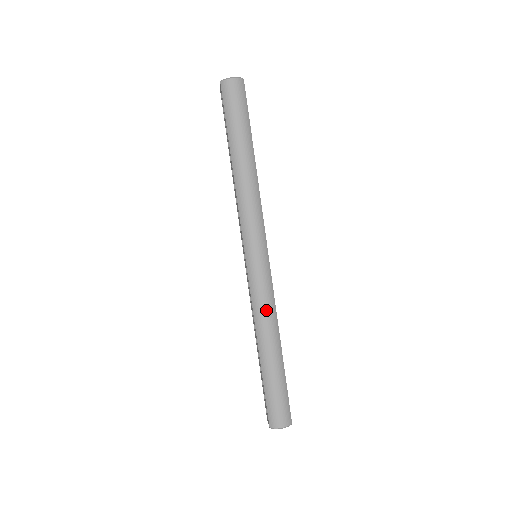
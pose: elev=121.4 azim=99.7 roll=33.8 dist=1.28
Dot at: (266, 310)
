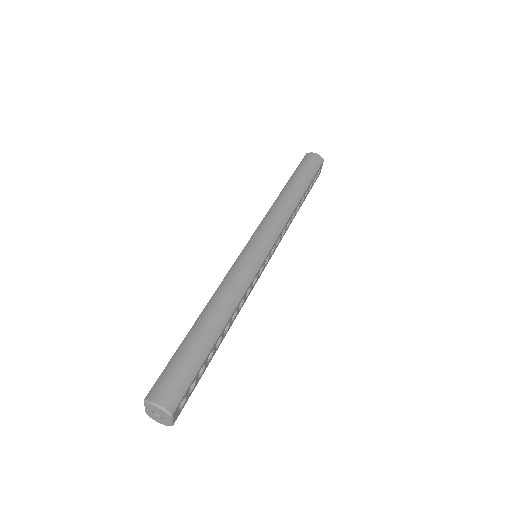
Dot at: (234, 285)
